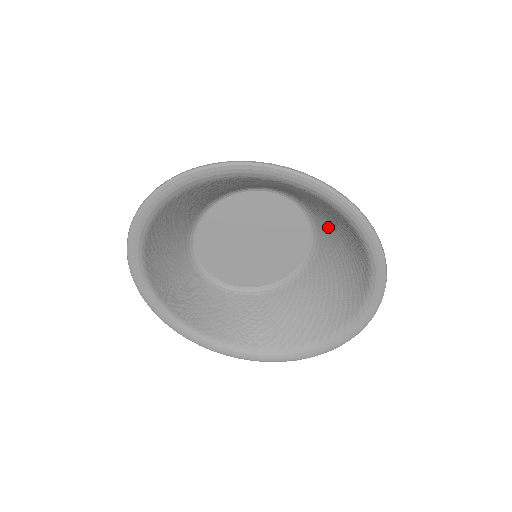
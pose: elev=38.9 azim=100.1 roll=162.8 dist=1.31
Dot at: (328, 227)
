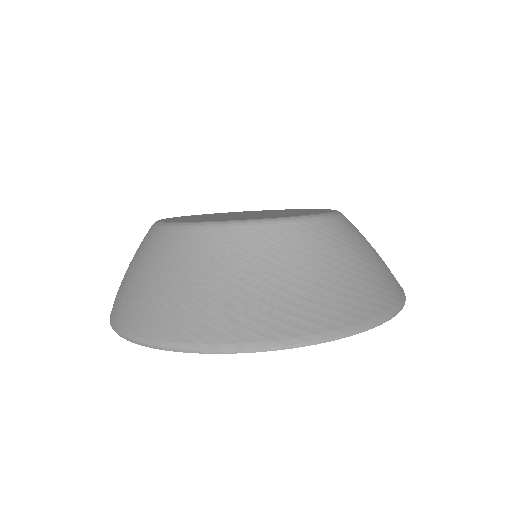
Dot at: occluded
